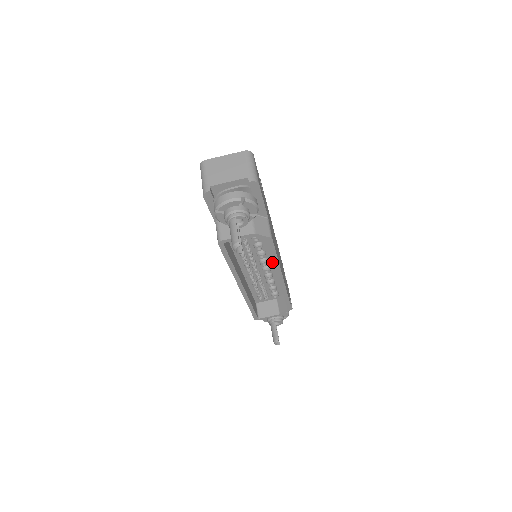
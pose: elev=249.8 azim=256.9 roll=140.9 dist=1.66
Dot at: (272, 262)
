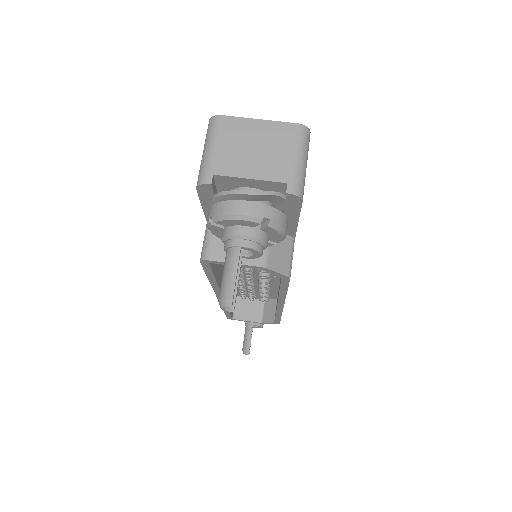
Dot at: occluded
